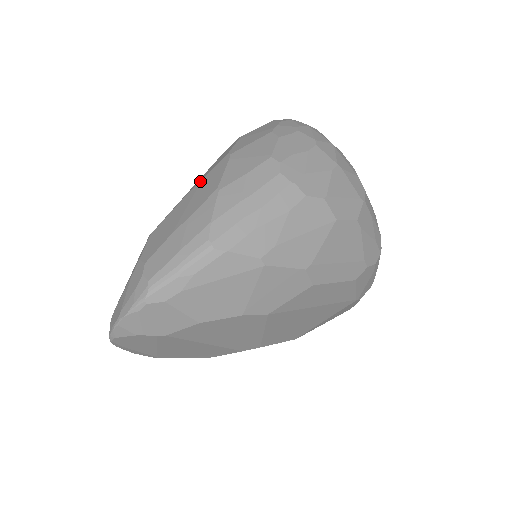
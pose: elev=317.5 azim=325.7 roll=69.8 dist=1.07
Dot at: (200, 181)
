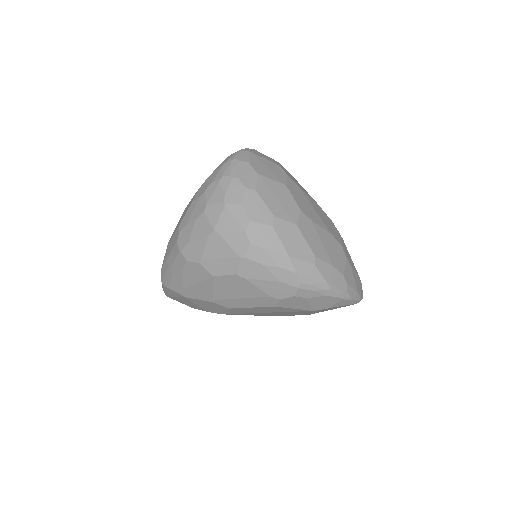
Dot at: occluded
